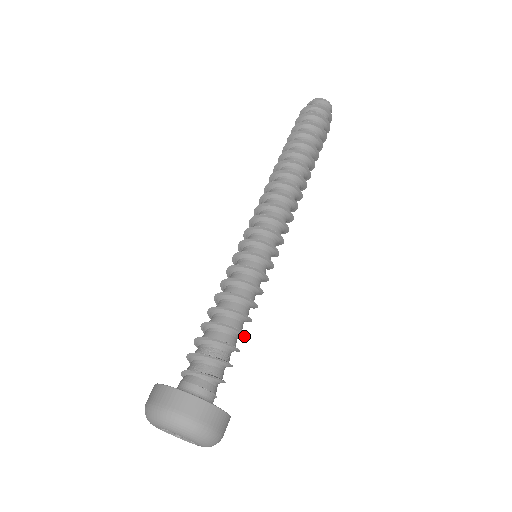
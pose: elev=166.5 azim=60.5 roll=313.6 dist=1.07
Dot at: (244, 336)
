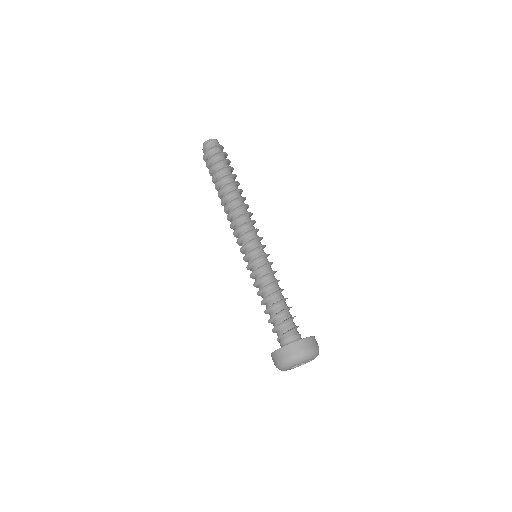
Dot at: occluded
